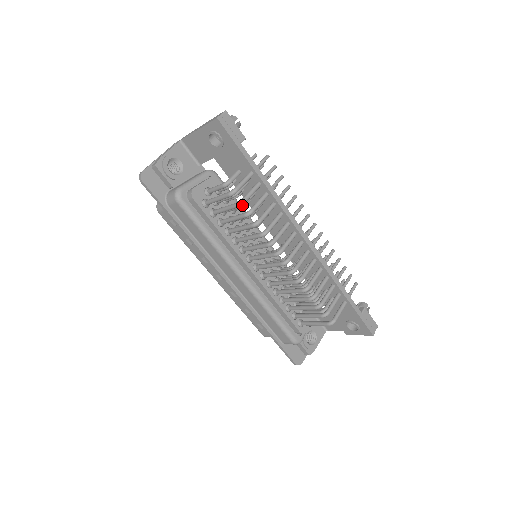
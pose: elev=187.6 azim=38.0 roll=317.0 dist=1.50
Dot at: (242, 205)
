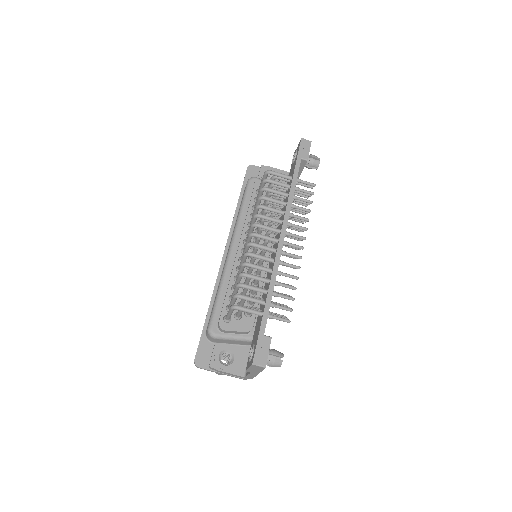
Dot at: (270, 193)
